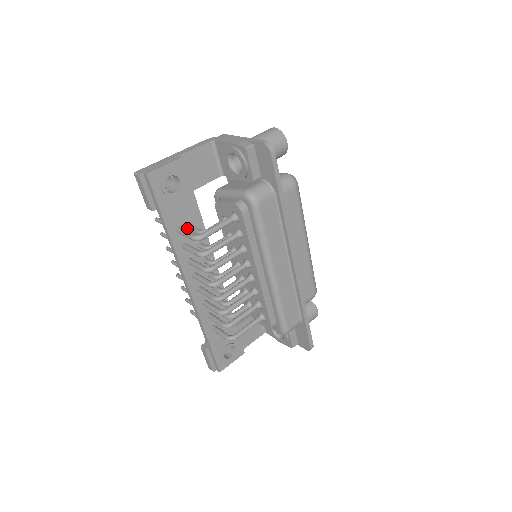
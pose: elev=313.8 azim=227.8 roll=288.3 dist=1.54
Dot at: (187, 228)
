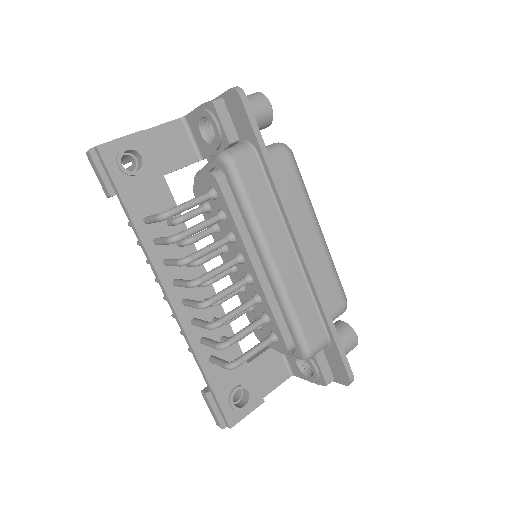
Dot at: occluded
